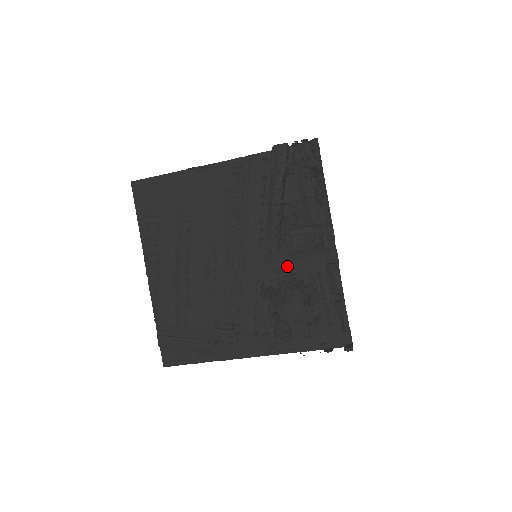
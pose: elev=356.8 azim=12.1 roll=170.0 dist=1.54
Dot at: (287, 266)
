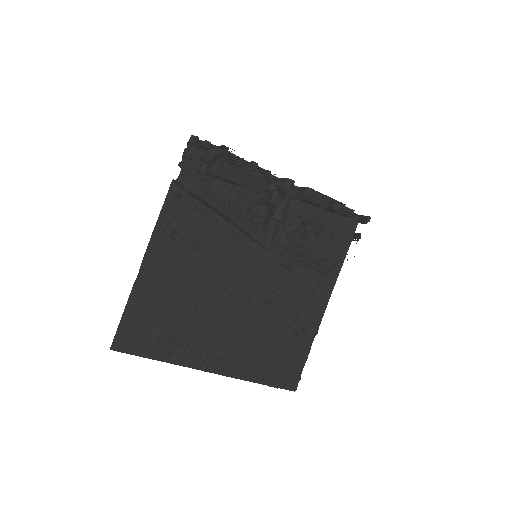
Dot at: occluded
